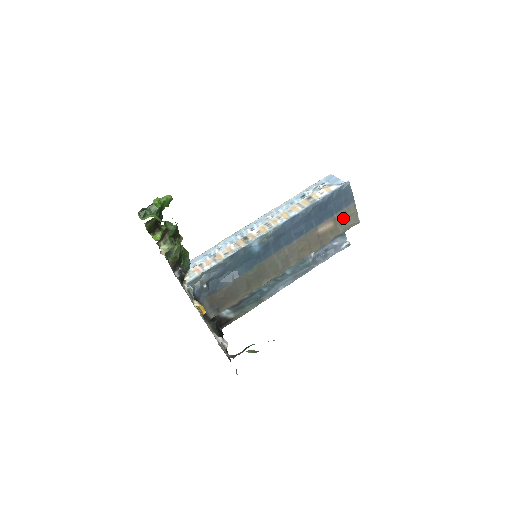
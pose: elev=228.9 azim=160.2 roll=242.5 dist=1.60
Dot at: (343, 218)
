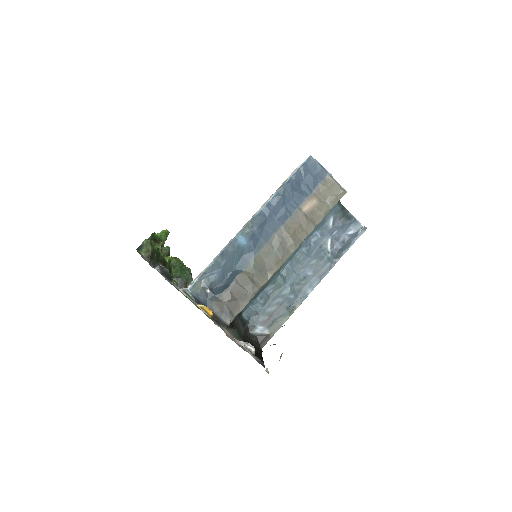
Dot at: (324, 192)
